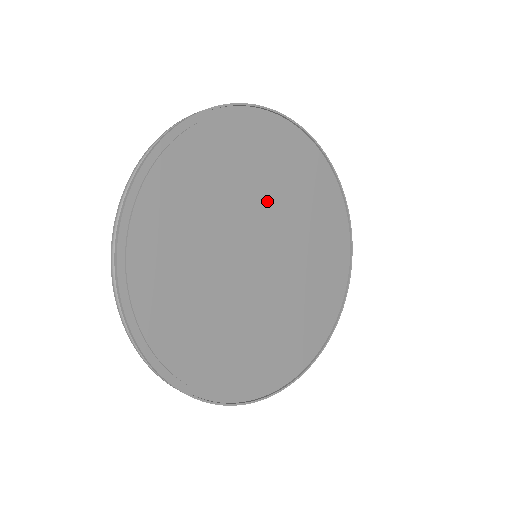
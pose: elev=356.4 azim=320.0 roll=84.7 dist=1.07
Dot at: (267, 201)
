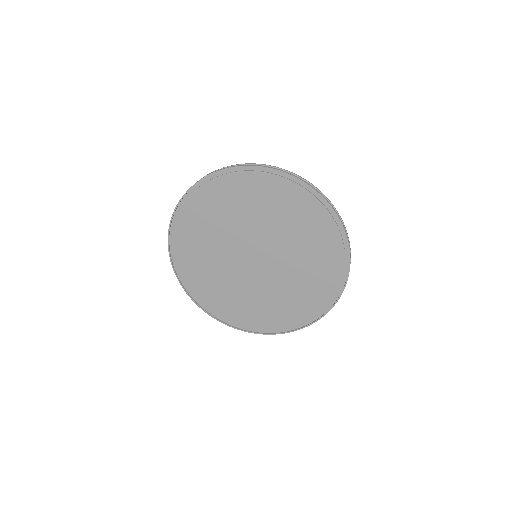
Dot at: (282, 239)
